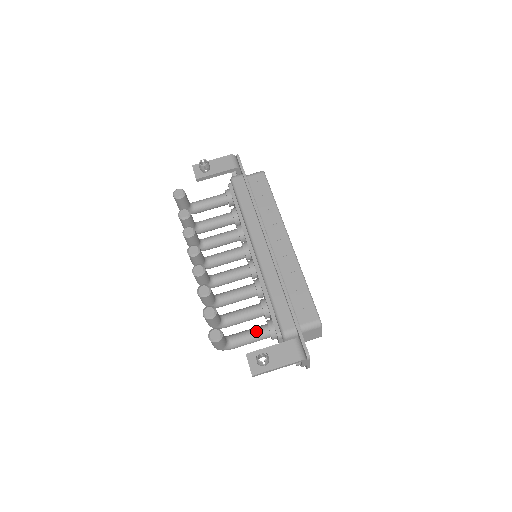
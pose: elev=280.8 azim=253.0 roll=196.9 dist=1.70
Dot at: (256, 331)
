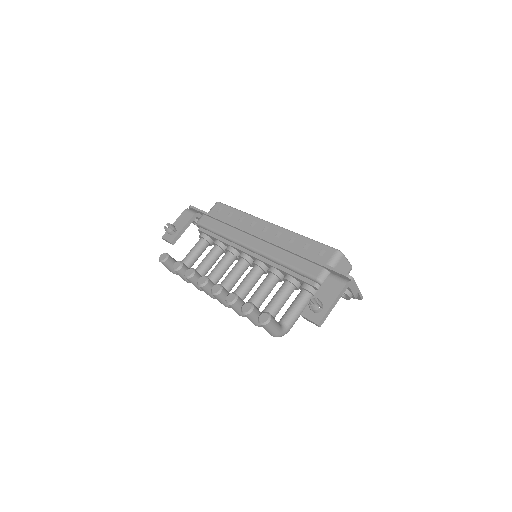
Dot at: (297, 300)
